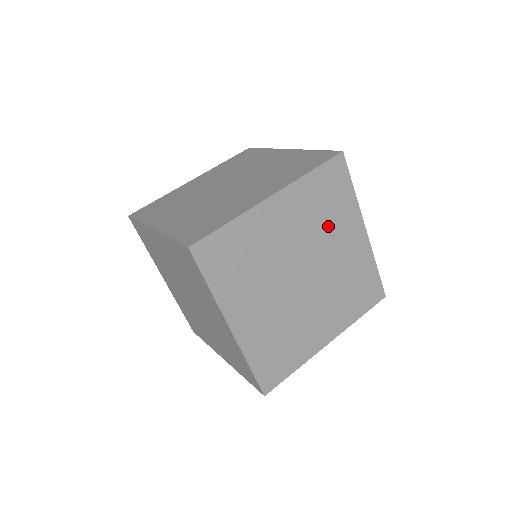
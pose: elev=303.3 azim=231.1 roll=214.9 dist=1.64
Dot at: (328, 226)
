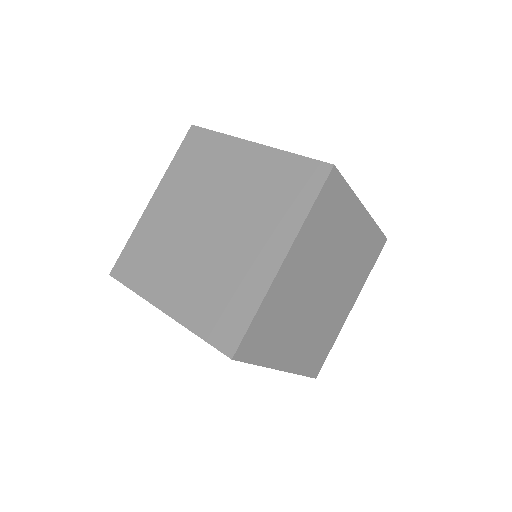
Dot at: (335, 236)
